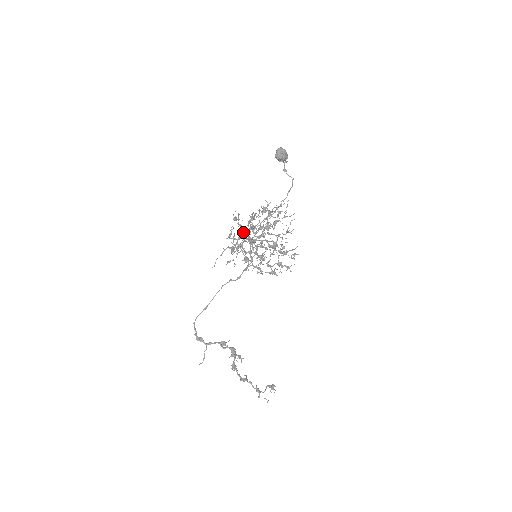
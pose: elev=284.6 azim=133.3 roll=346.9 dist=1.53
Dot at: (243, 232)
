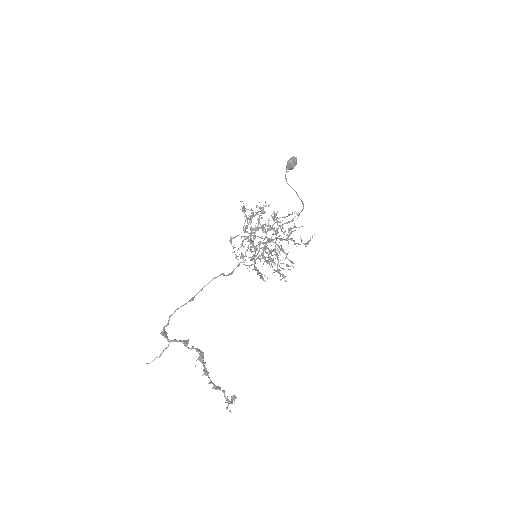
Dot at: (262, 228)
